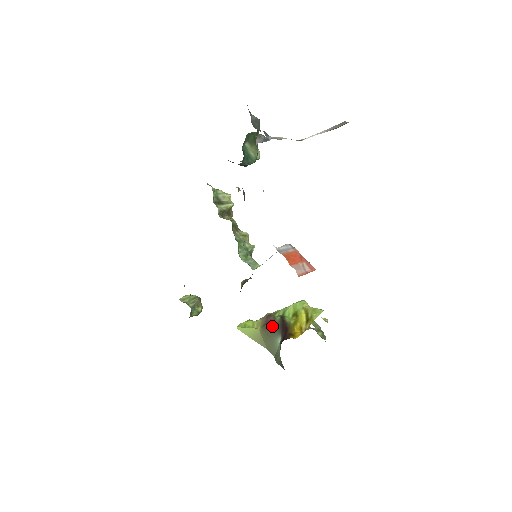
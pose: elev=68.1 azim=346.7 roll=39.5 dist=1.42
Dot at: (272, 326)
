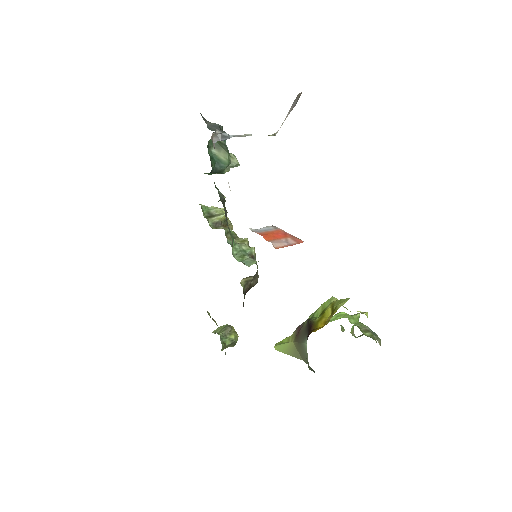
Dot at: (301, 332)
